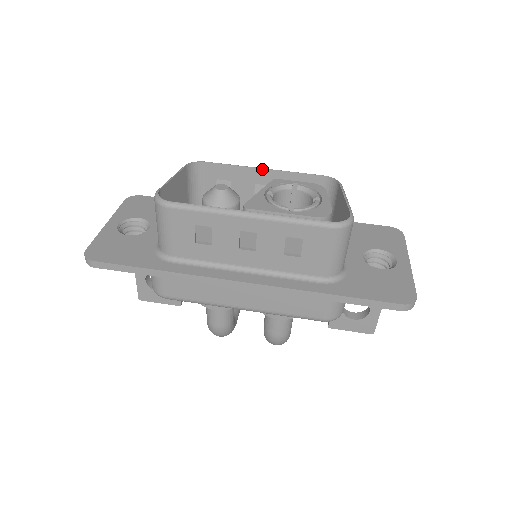
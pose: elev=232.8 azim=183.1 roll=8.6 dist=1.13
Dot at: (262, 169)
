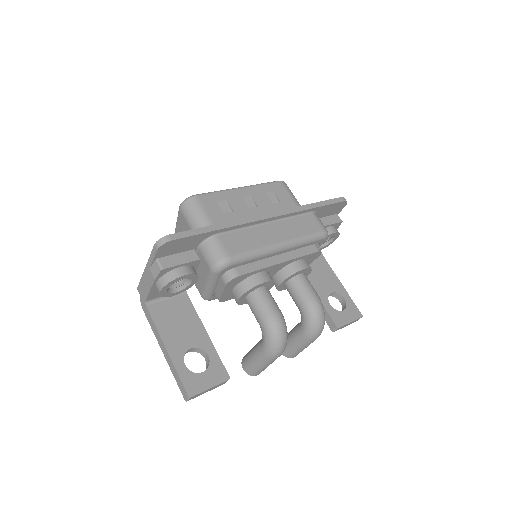
Dot at: occluded
